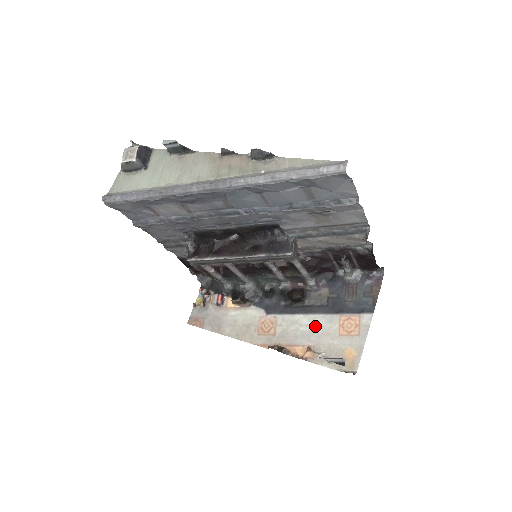
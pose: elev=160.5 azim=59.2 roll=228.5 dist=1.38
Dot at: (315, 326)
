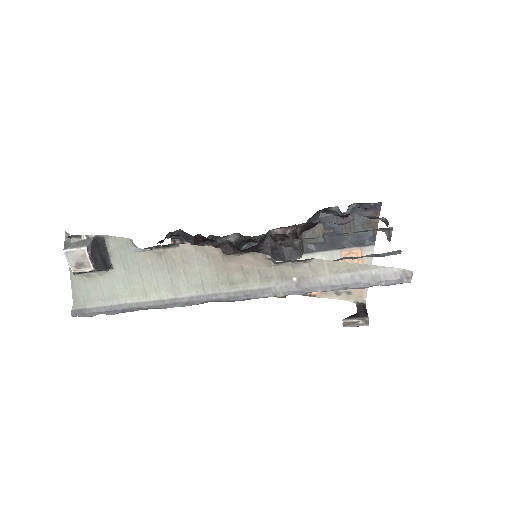
Dot at: occluded
